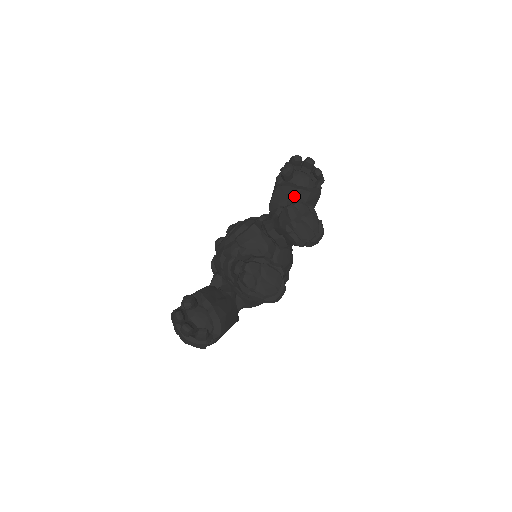
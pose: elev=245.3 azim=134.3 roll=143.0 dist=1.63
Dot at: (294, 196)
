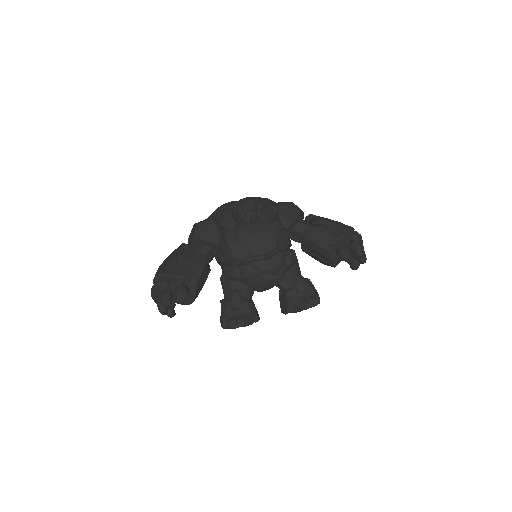
Dot at: (325, 261)
